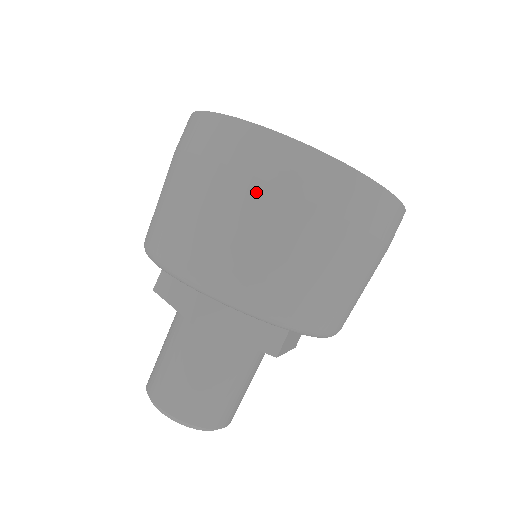
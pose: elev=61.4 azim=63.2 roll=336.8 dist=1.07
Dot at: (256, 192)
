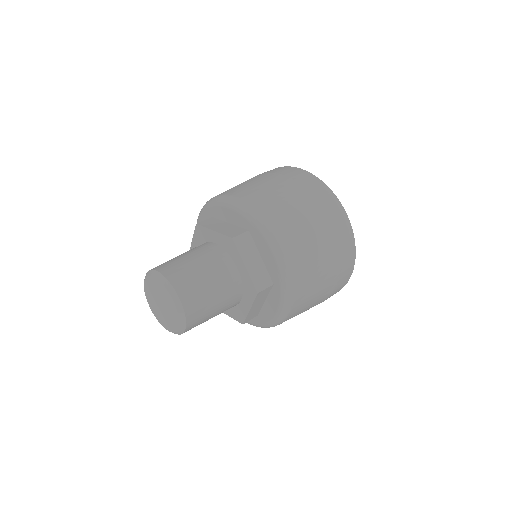
Dot at: (309, 200)
